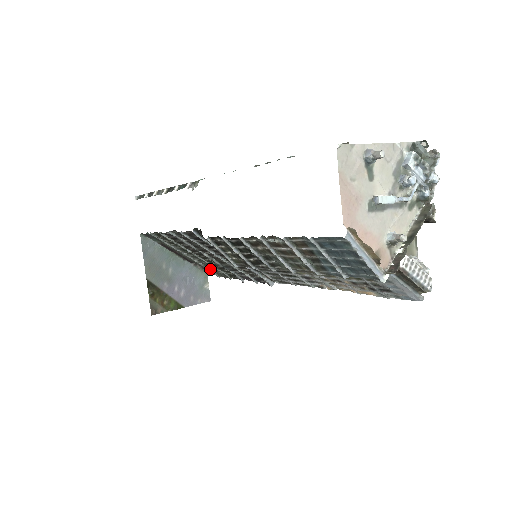
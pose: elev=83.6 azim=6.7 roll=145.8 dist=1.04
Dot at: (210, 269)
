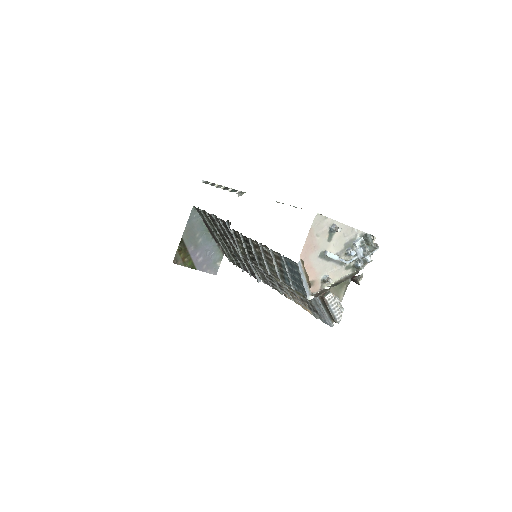
Dot at: (226, 253)
